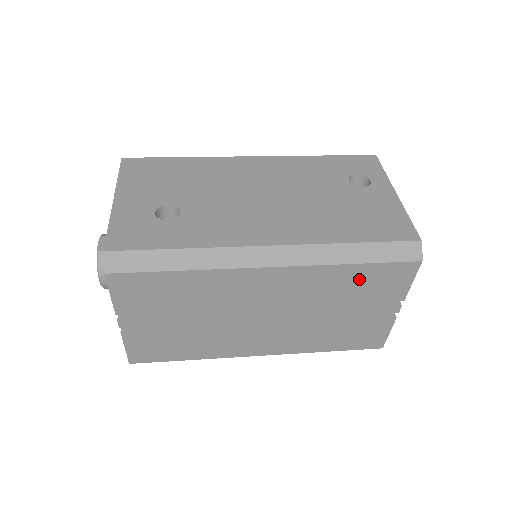
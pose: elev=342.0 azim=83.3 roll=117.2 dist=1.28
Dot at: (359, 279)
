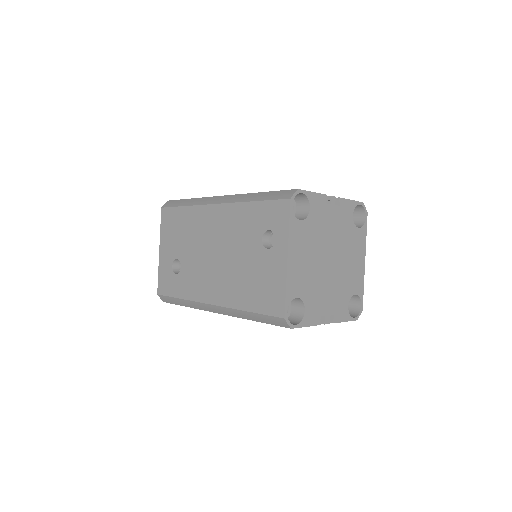
Dot at: occluded
